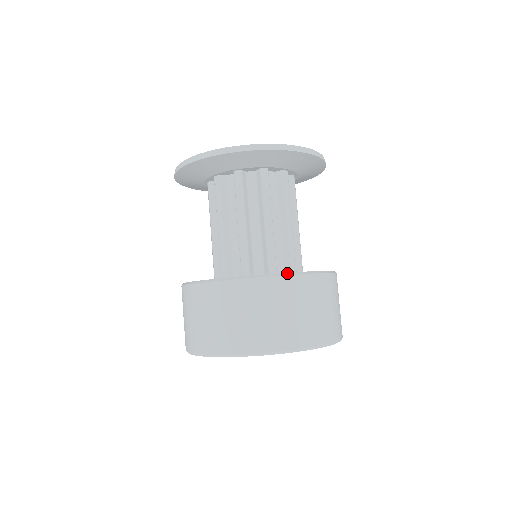
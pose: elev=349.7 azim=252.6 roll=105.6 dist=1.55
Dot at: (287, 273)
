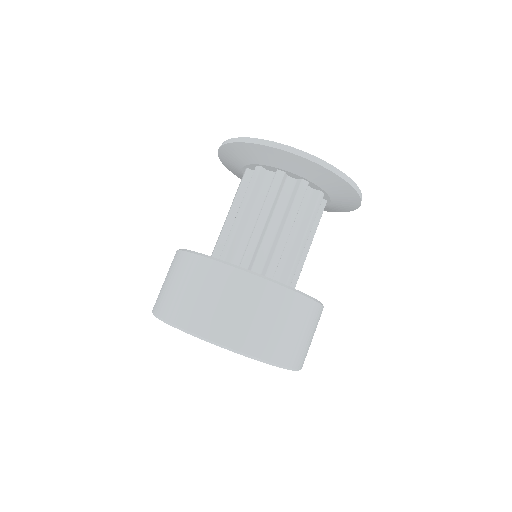
Dot at: (316, 299)
